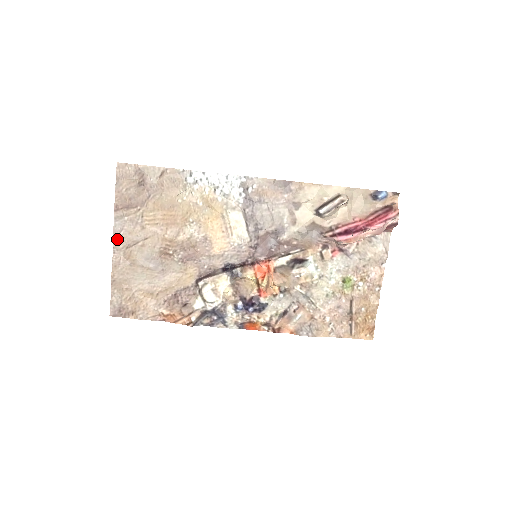
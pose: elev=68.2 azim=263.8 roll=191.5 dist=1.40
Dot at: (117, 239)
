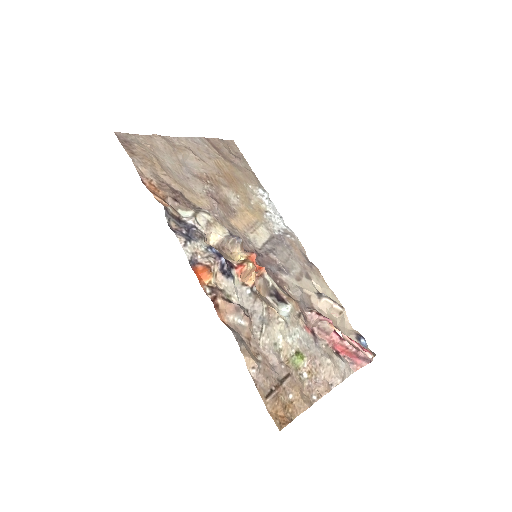
Dot at: (186, 140)
